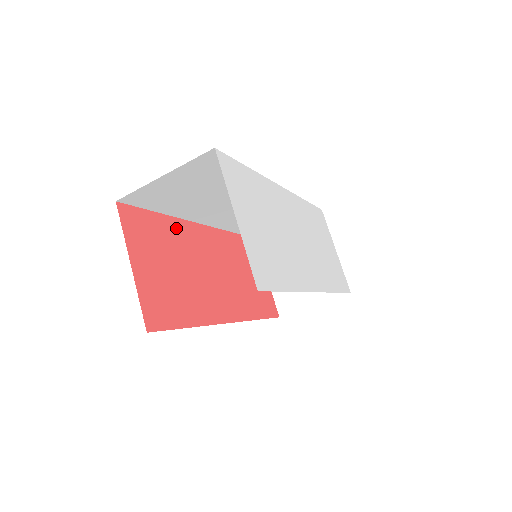
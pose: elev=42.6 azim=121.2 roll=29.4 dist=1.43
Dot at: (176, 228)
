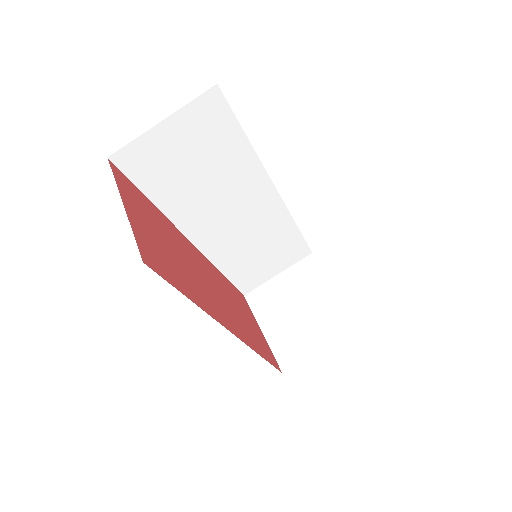
Dot at: (167, 223)
